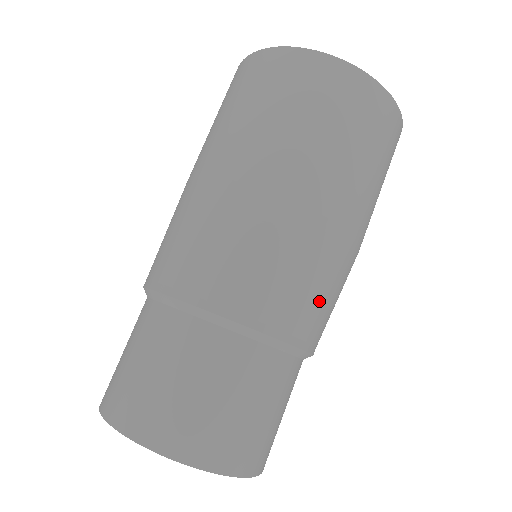
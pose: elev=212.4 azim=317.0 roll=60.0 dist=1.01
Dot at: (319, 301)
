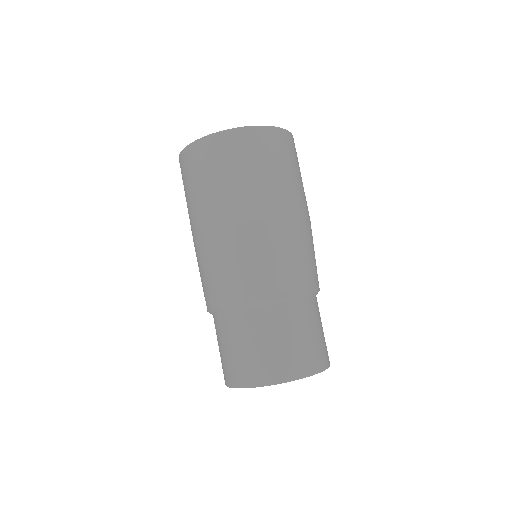
Dot at: (299, 262)
